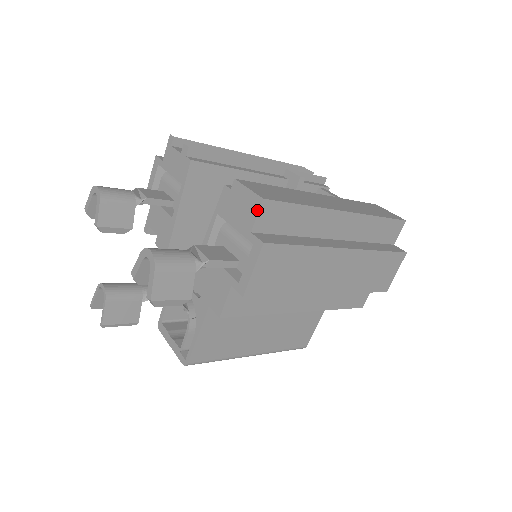
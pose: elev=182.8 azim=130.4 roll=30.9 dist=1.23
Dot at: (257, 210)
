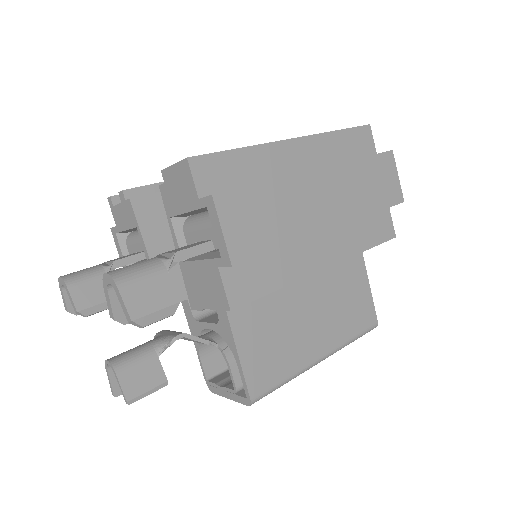
Dot at: (189, 173)
